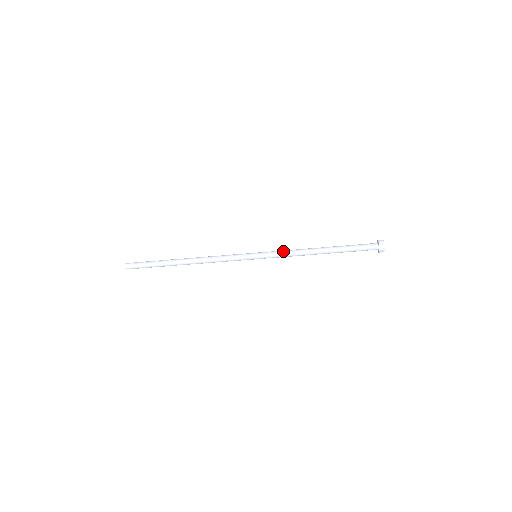
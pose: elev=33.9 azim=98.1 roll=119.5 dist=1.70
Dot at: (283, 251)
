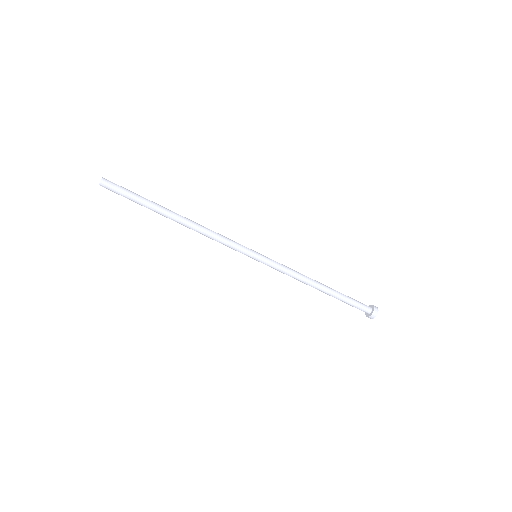
Dot at: (286, 269)
